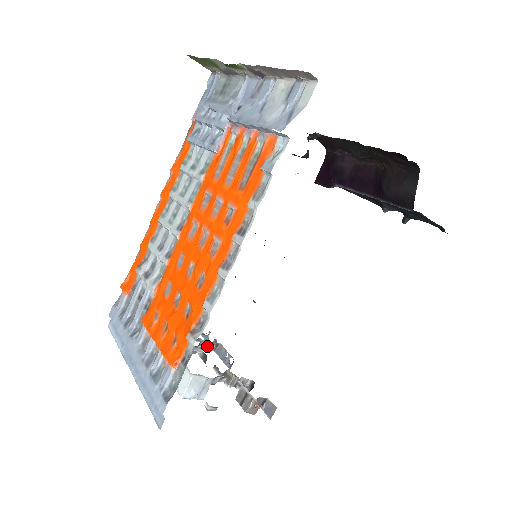
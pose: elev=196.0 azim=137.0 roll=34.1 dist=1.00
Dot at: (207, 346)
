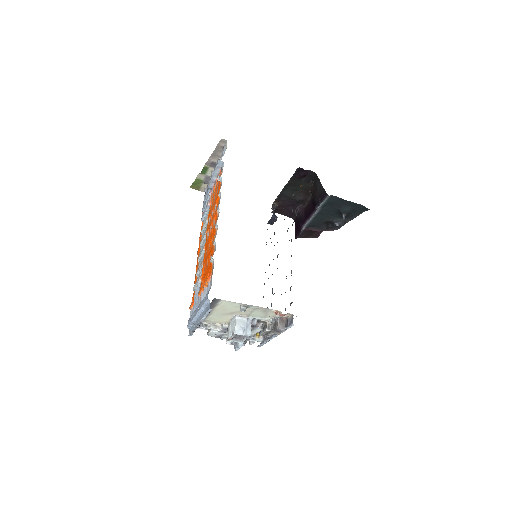
Dot at: (257, 336)
